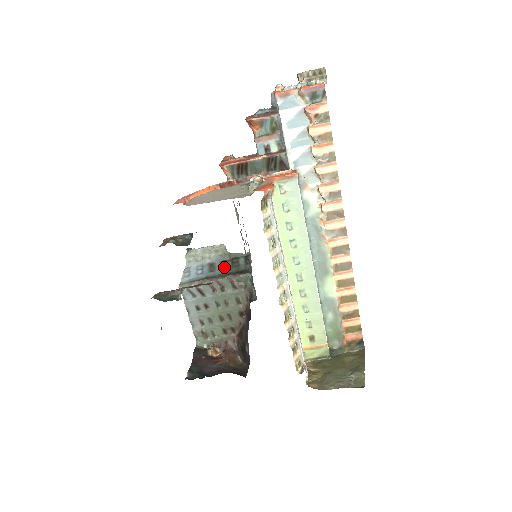
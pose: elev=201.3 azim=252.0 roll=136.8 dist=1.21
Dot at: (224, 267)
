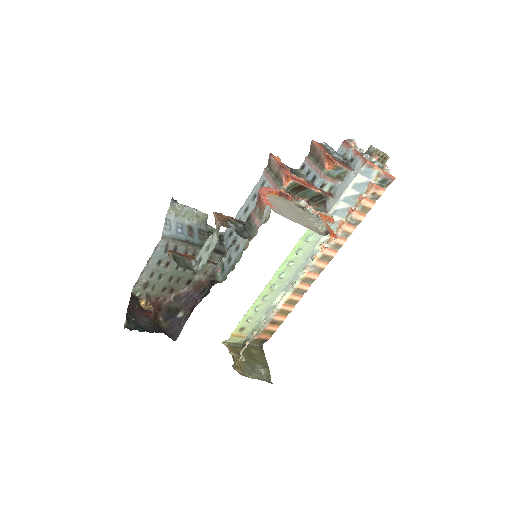
Dot at: (202, 237)
